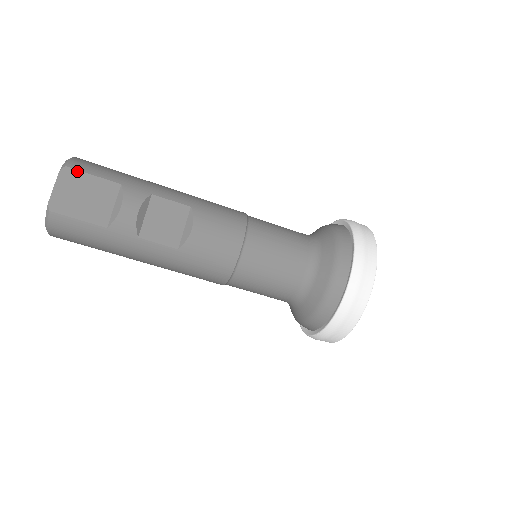
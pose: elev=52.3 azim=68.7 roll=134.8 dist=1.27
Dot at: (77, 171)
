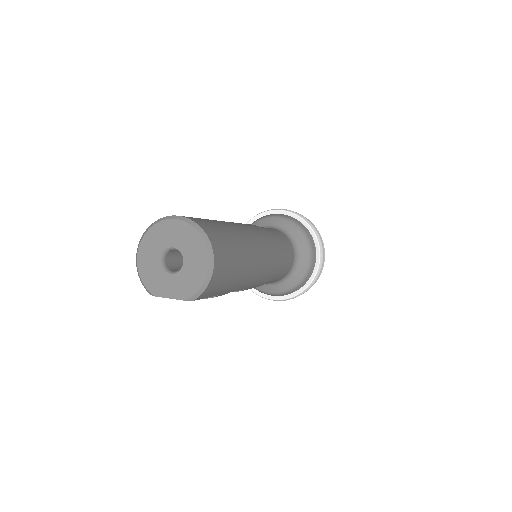
Dot at: occluded
